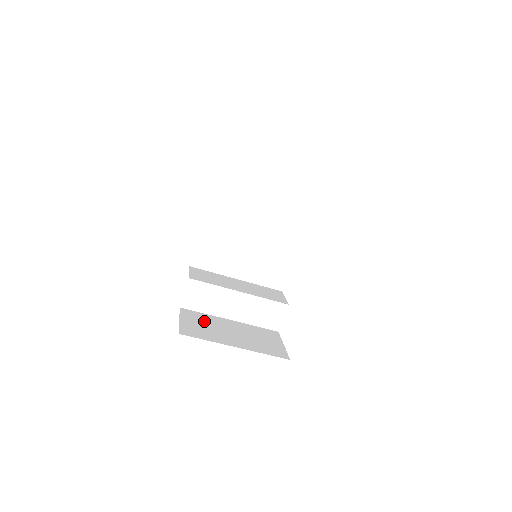
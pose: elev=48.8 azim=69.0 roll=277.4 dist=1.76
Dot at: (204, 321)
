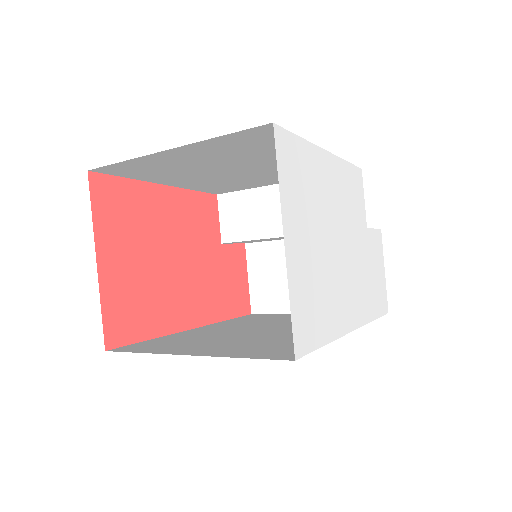
Dot at: (274, 264)
